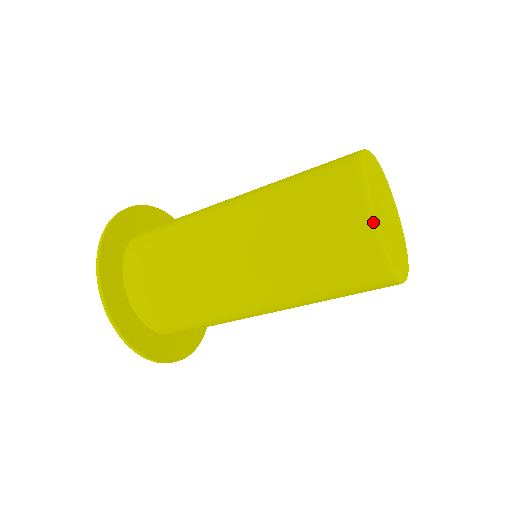
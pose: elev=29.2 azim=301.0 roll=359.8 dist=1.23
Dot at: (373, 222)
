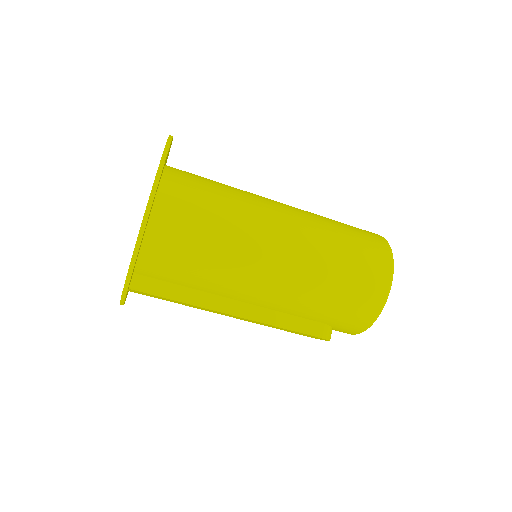
Dot at: (386, 240)
